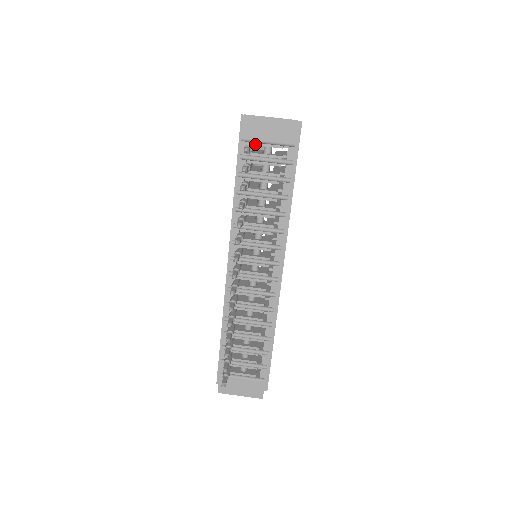
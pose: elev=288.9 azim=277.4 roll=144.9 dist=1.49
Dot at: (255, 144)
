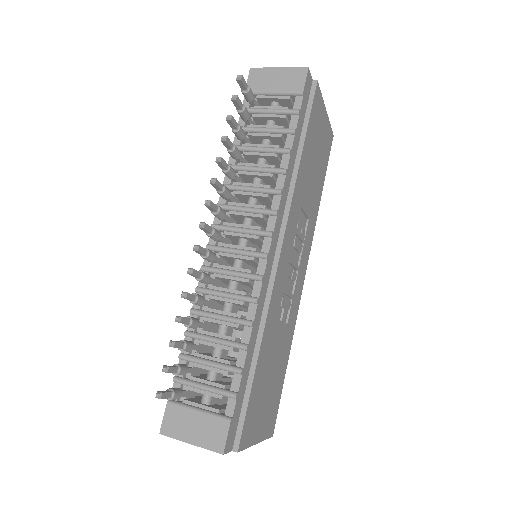
Dot at: (259, 97)
